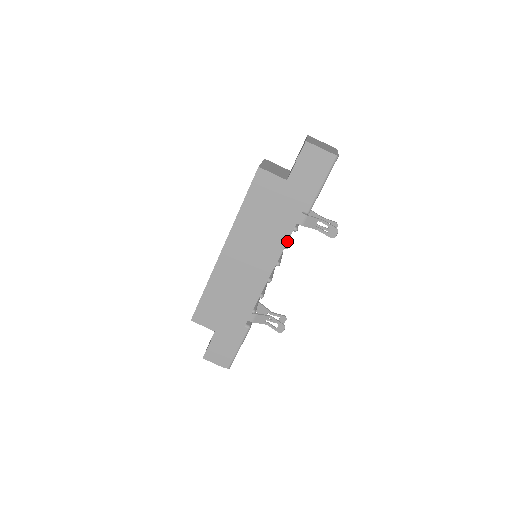
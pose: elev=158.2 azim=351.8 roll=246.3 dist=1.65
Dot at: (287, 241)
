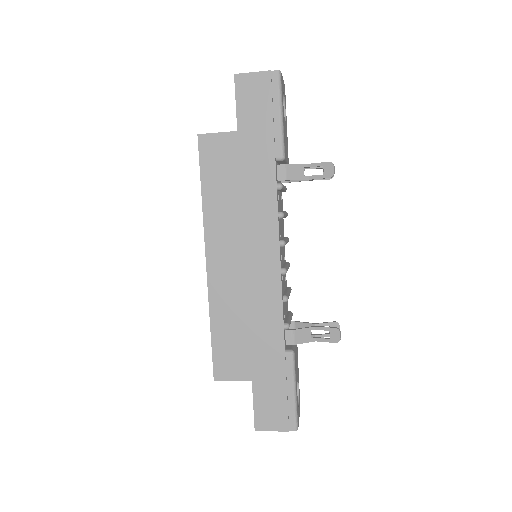
Dot at: (277, 205)
